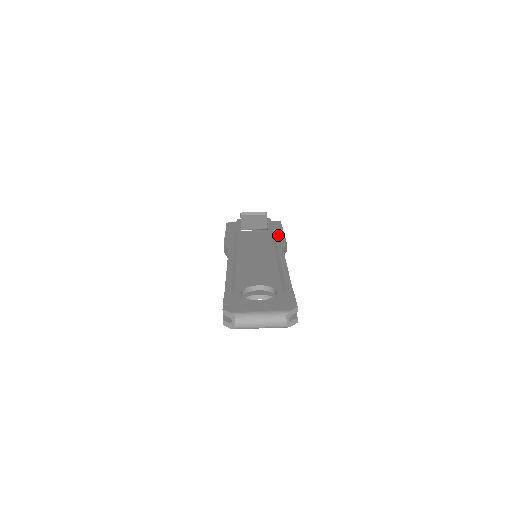
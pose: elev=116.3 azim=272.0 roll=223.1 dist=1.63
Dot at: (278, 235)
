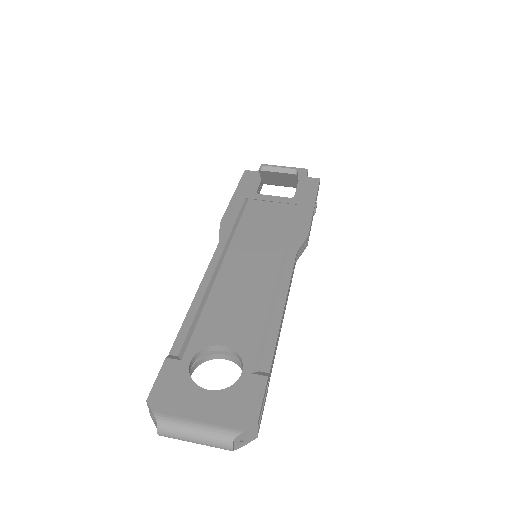
Dot at: (303, 214)
